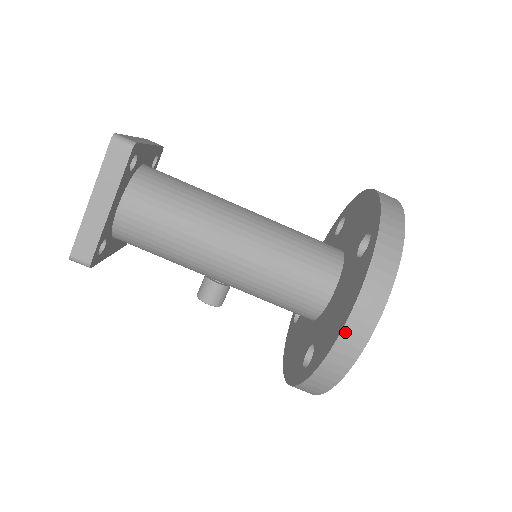
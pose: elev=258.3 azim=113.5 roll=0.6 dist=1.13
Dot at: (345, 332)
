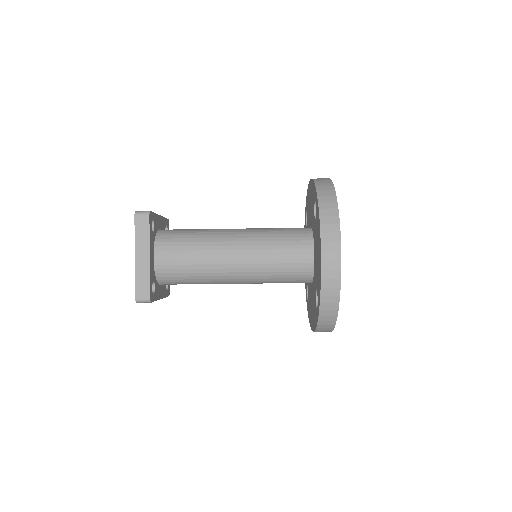
Dot at: occluded
